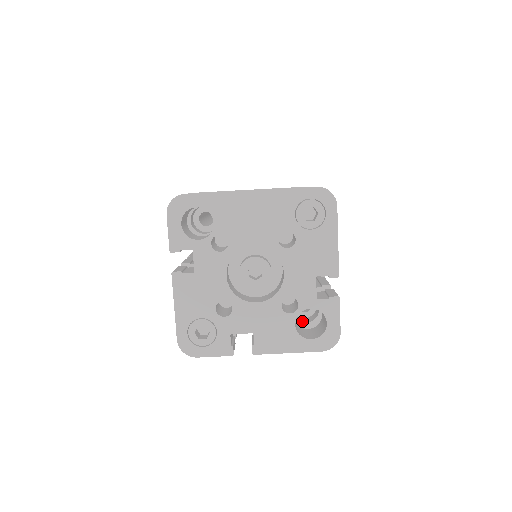
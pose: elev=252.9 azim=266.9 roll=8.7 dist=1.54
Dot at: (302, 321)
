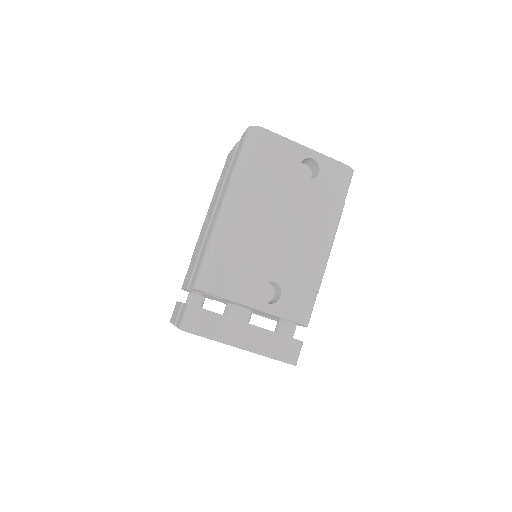
Dot at: occluded
